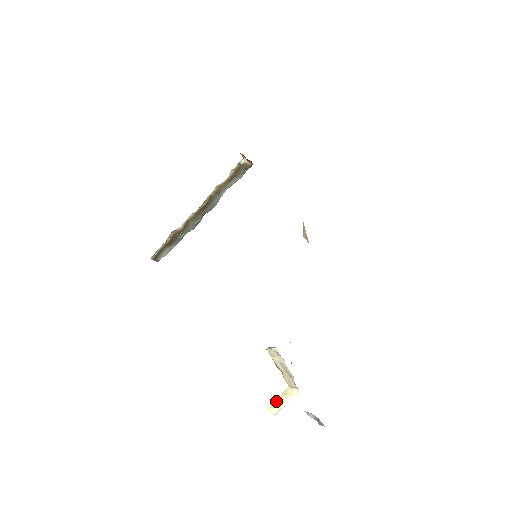
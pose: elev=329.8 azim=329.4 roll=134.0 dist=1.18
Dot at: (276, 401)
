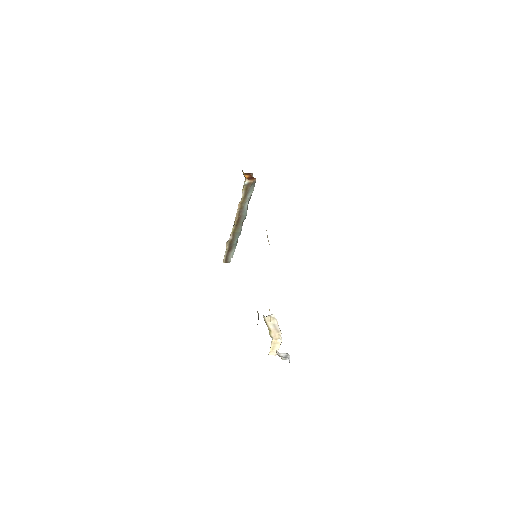
Dot at: (271, 348)
